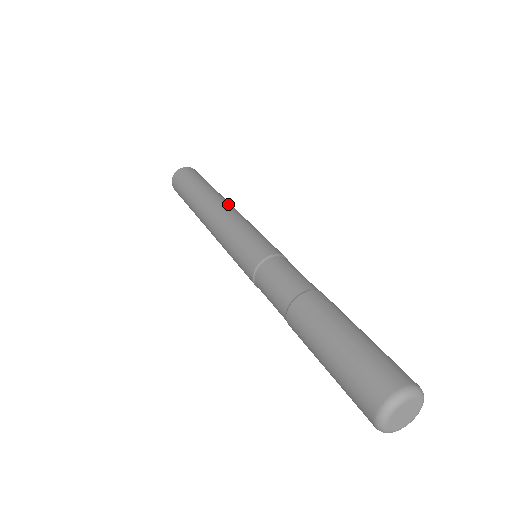
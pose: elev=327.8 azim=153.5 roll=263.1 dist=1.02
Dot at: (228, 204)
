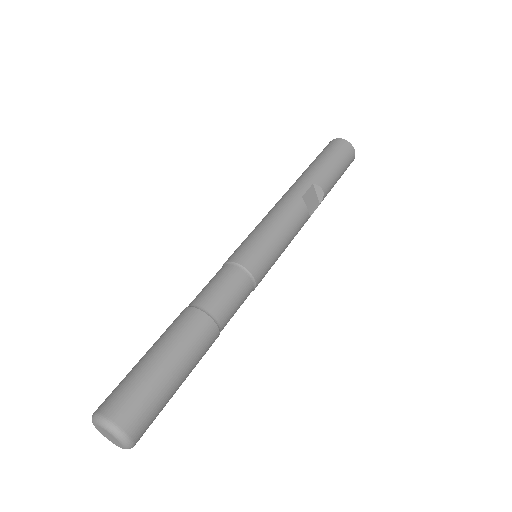
Dot at: (295, 193)
